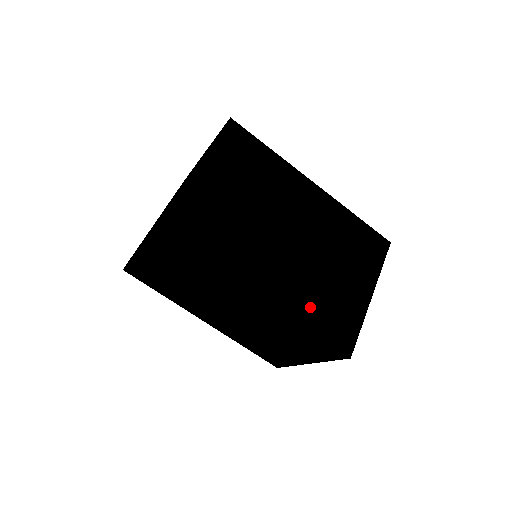
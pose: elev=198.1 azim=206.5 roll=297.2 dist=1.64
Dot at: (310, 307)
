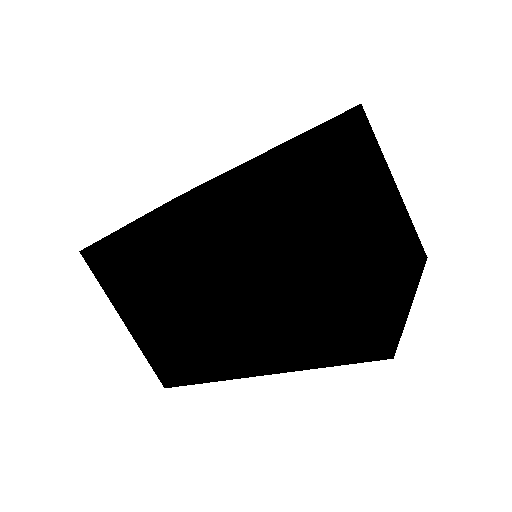
Dot at: (299, 345)
